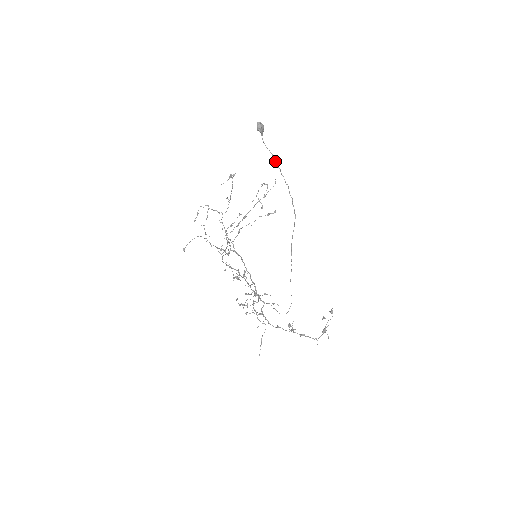
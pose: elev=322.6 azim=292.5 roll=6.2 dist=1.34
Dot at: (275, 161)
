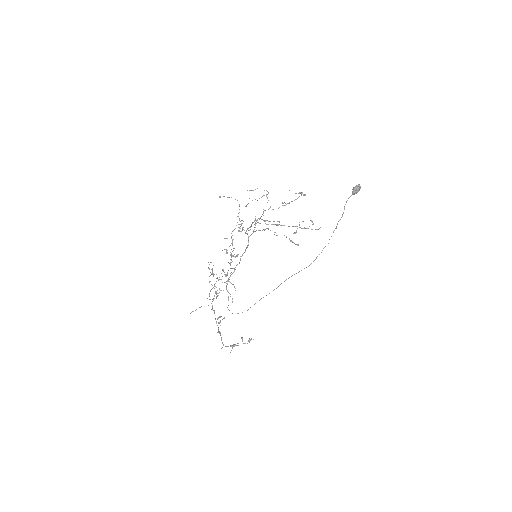
Dot at: (340, 219)
